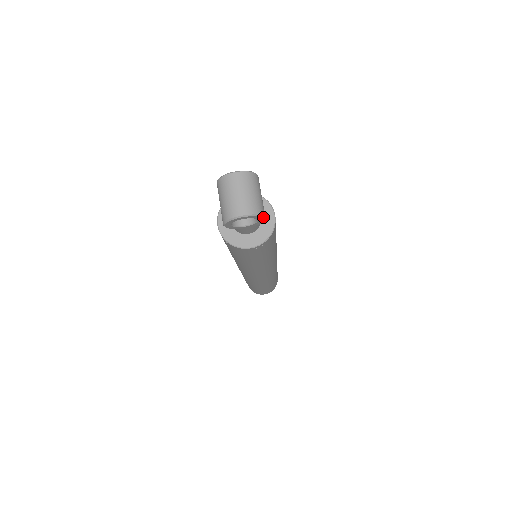
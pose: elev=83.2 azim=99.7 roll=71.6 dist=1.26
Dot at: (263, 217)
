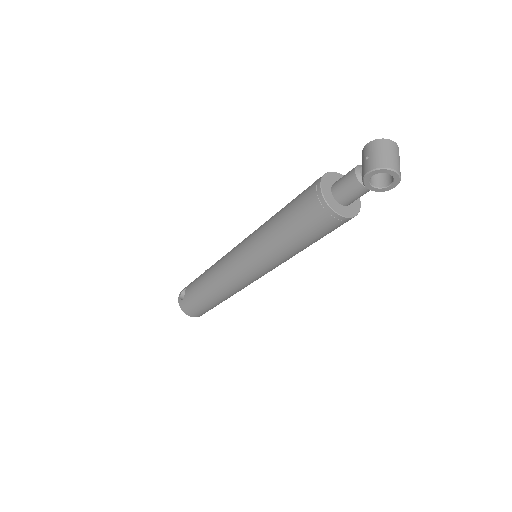
Dot at: occluded
